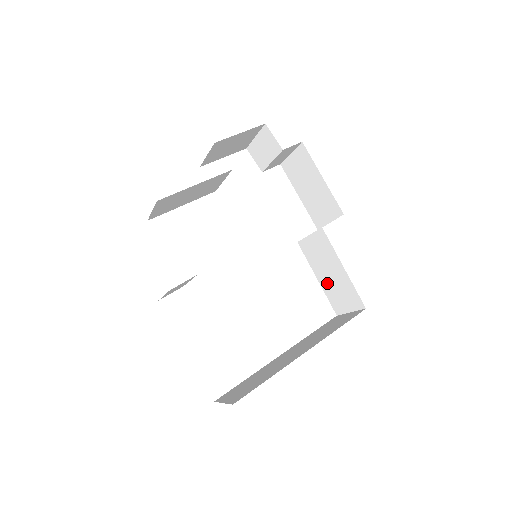
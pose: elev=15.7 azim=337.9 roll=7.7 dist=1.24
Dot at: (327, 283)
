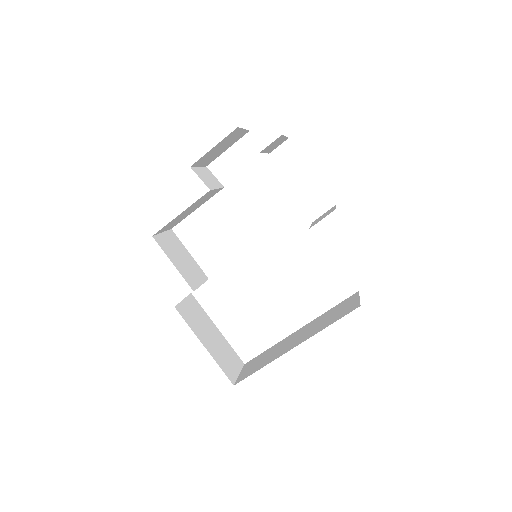
Dot at: occluded
